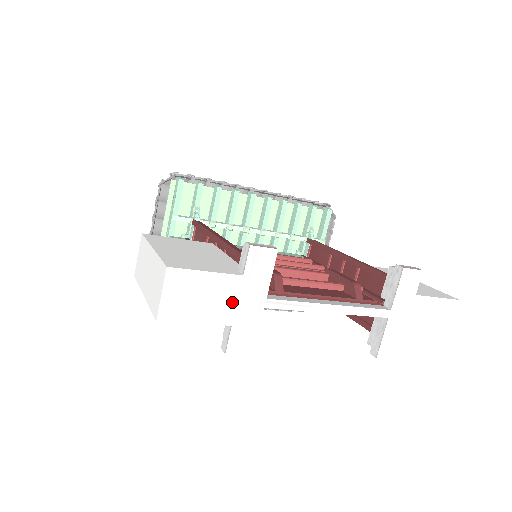
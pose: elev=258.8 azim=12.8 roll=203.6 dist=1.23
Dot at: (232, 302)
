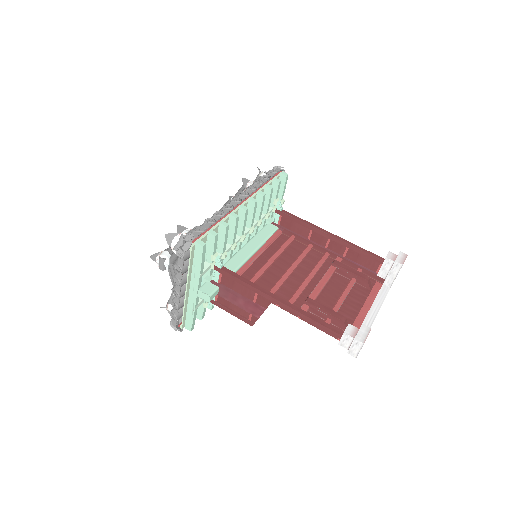
Dot at: occluded
